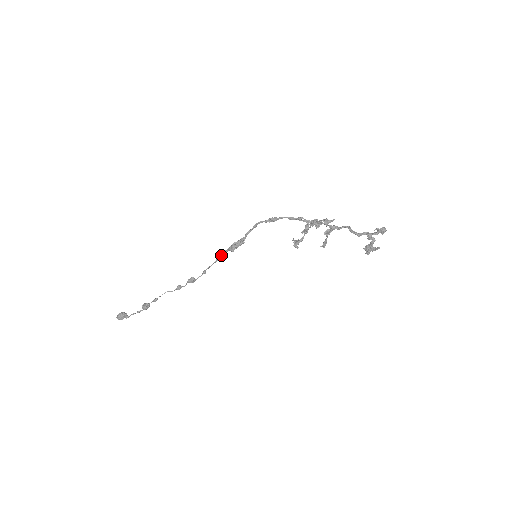
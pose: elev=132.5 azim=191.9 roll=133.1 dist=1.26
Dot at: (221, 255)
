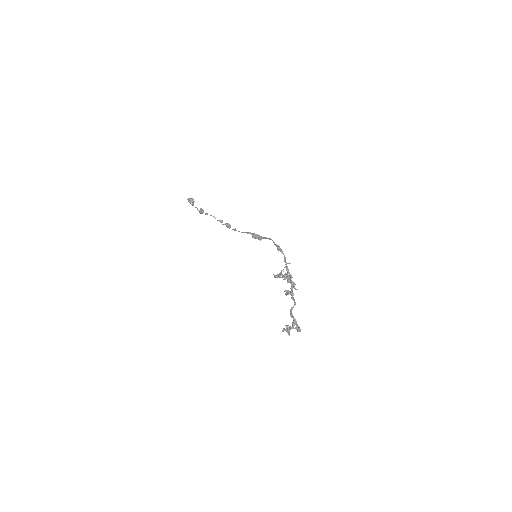
Dot at: (246, 232)
